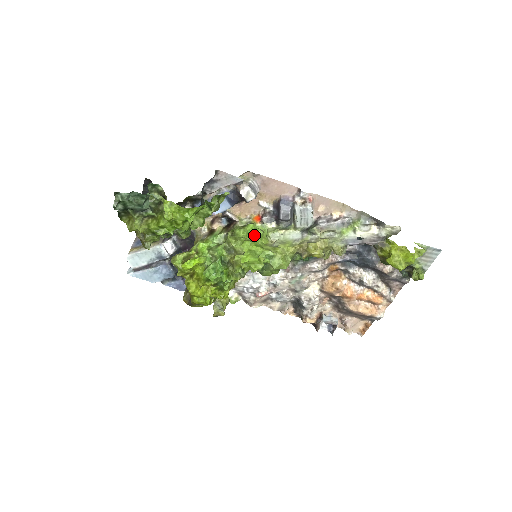
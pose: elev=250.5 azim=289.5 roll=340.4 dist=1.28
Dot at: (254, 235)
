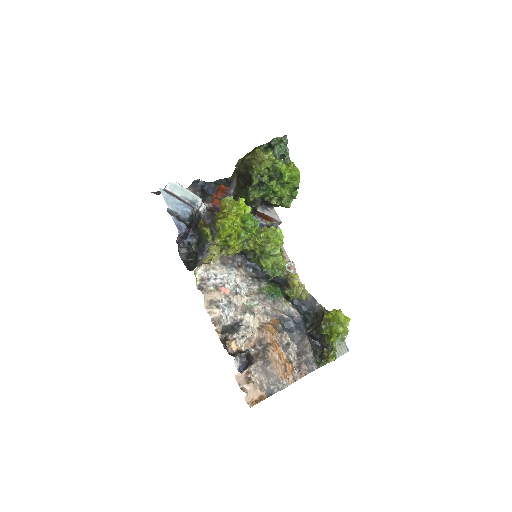
Dot at: occluded
